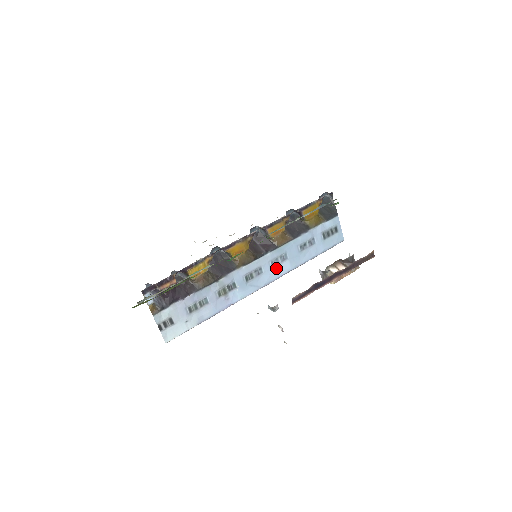
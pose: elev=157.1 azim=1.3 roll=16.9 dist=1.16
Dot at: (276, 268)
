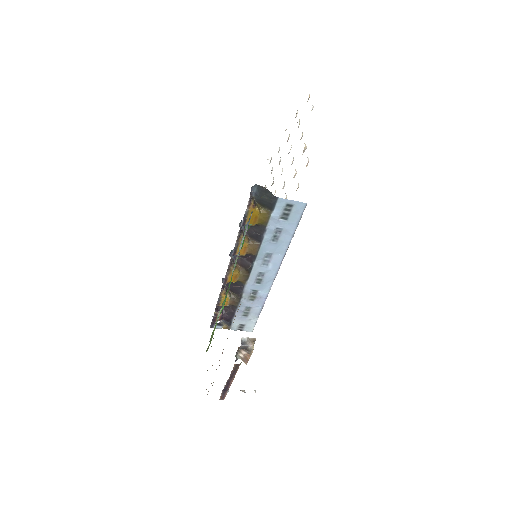
Dot at: (271, 263)
